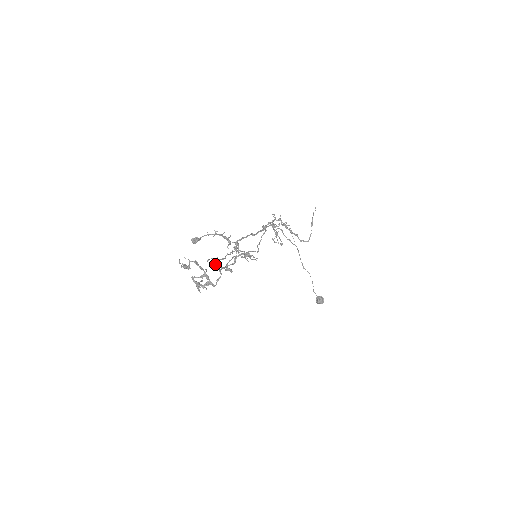
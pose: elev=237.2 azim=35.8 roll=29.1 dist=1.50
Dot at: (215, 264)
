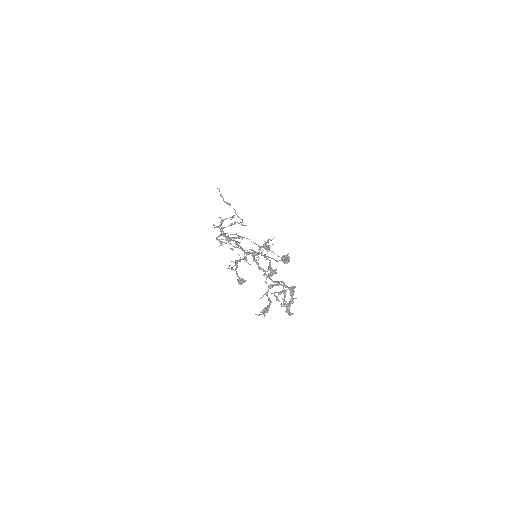
Dot at: (271, 276)
